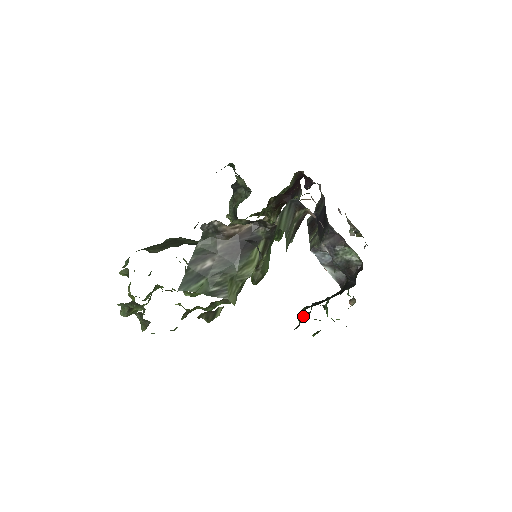
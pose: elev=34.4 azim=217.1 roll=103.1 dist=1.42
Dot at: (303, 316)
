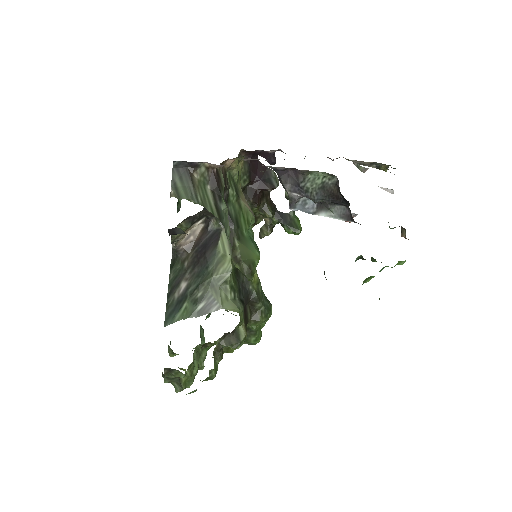
Dot at: occluded
